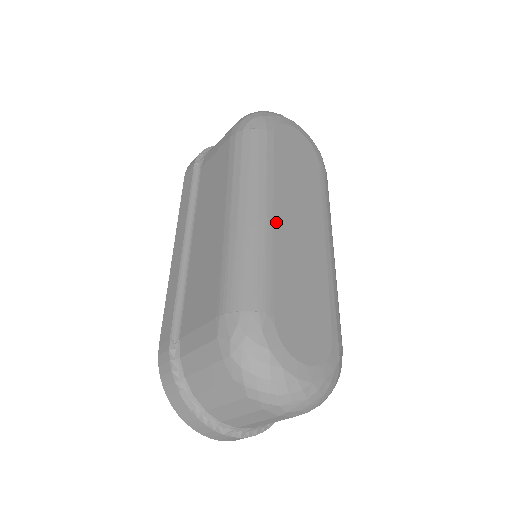
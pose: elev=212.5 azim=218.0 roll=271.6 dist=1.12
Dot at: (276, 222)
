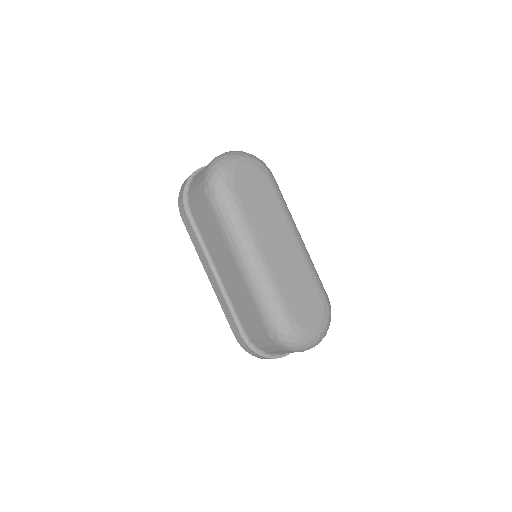
Dot at: (268, 258)
